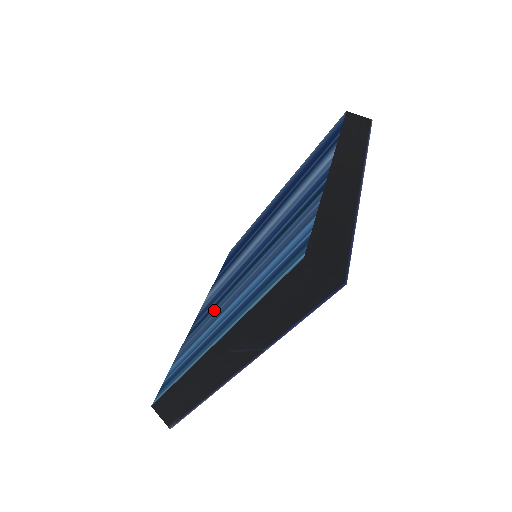
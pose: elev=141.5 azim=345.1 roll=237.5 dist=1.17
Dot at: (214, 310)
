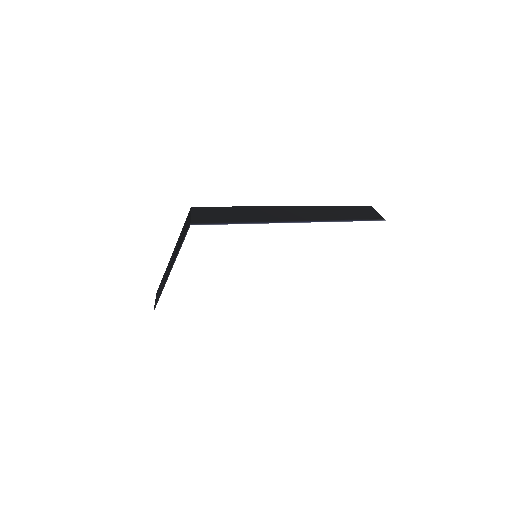
Dot at: occluded
